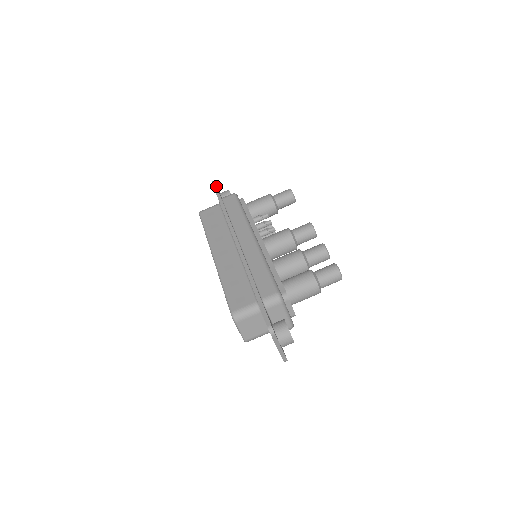
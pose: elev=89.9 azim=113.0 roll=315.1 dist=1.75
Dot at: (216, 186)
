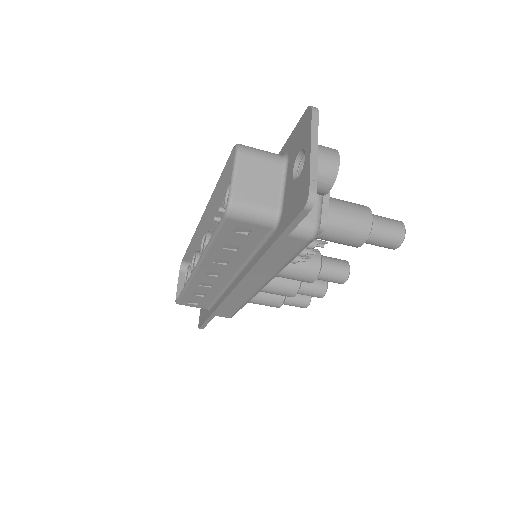
Dot at: occluded
